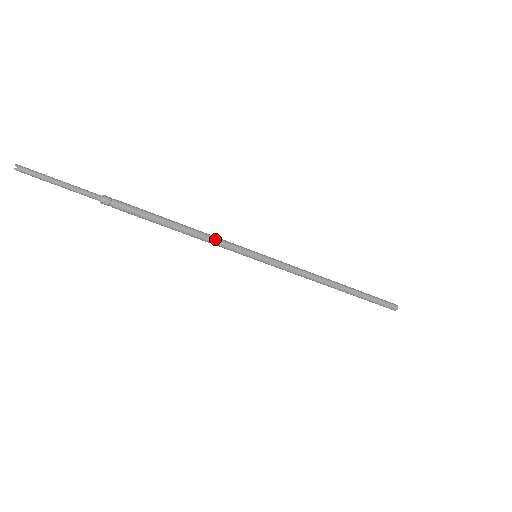
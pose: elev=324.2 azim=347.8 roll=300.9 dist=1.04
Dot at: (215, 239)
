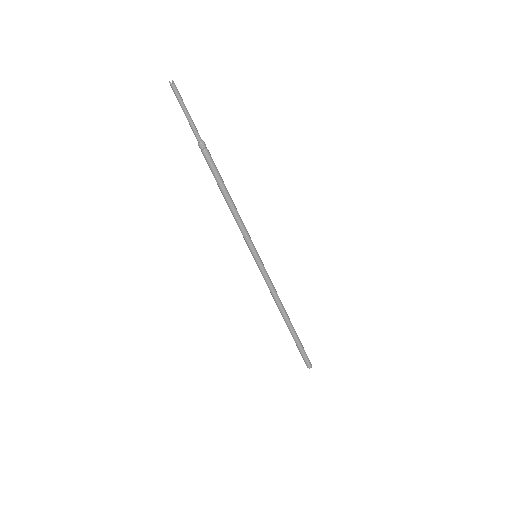
Dot at: occluded
